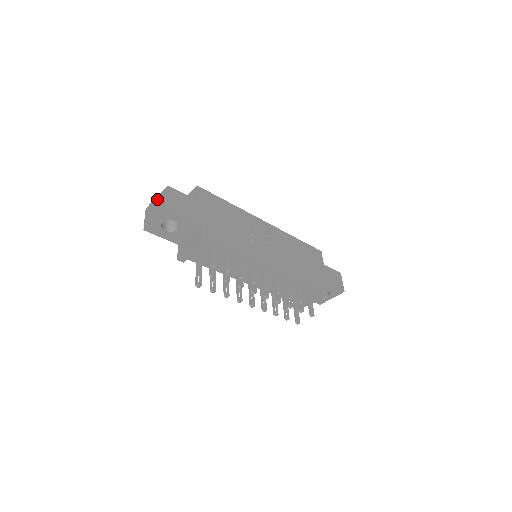
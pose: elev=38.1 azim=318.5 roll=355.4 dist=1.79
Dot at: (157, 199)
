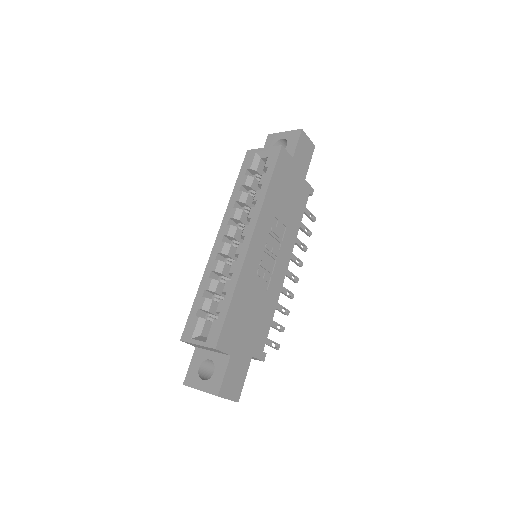
Dot at: occluded
